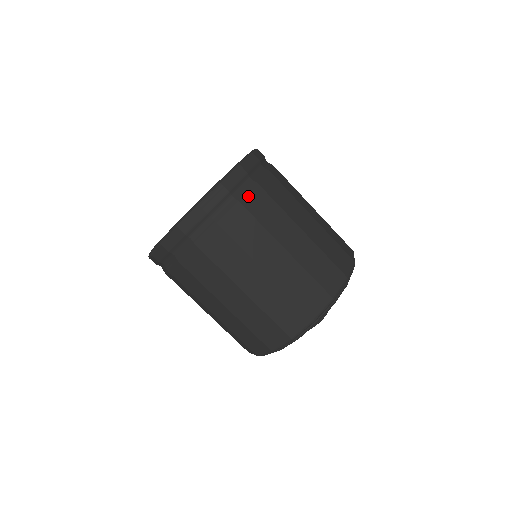
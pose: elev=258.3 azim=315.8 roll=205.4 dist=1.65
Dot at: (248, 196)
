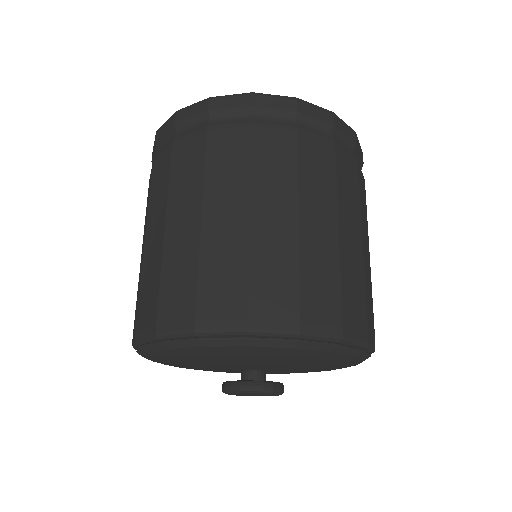
Dot at: (224, 129)
